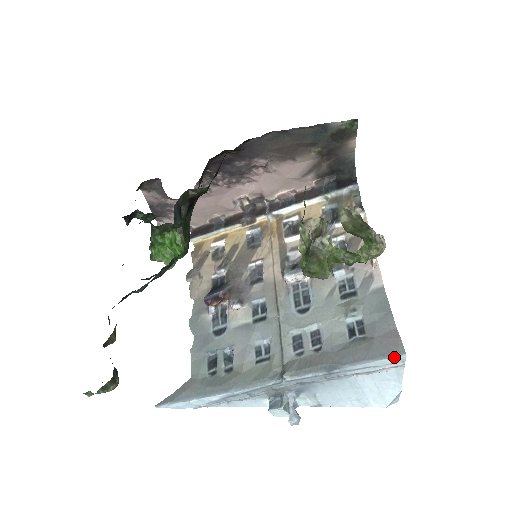
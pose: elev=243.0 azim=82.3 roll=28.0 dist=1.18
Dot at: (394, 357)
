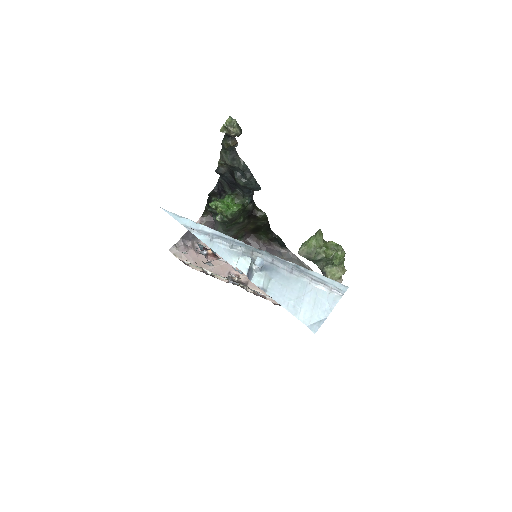
Dot at: (341, 284)
